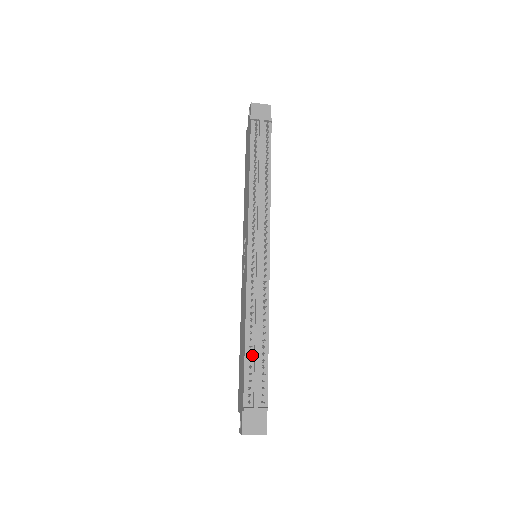
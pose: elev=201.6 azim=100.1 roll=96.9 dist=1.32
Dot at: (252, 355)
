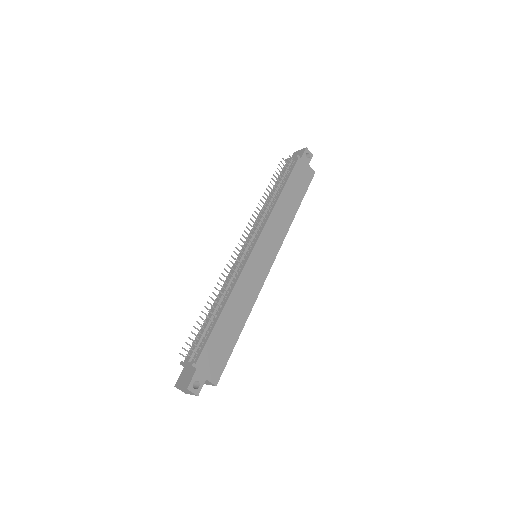
Dot at: occluded
